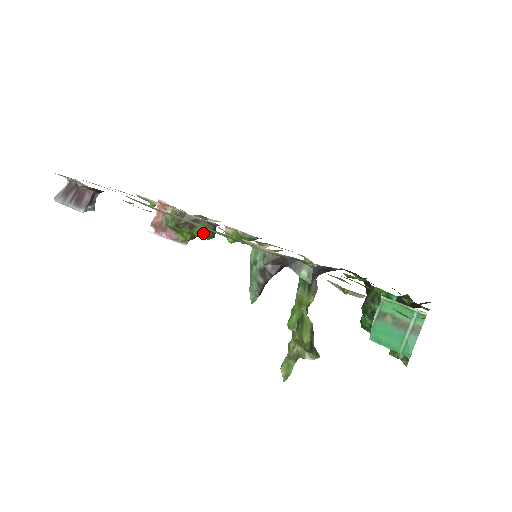
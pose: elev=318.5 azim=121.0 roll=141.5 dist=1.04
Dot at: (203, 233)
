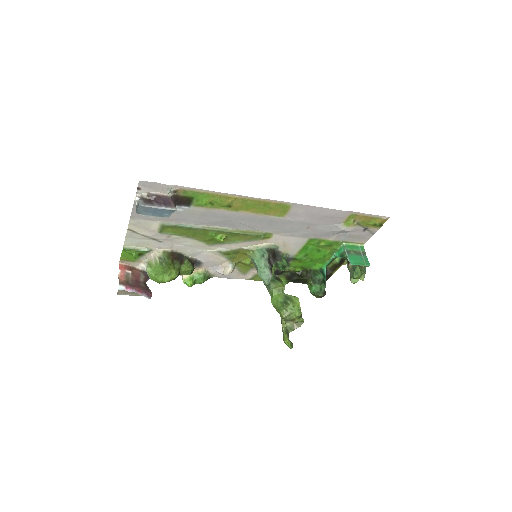
Dot at: (191, 266)
